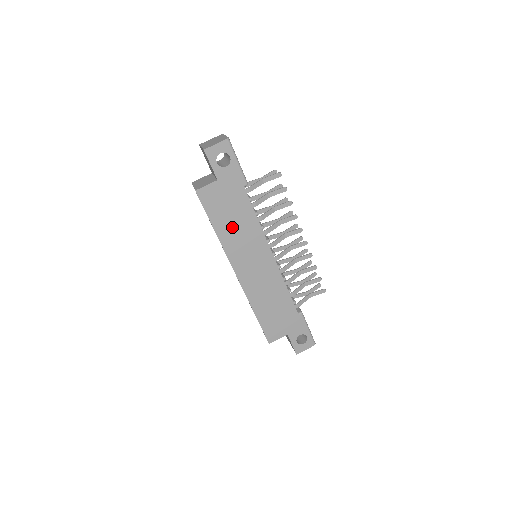
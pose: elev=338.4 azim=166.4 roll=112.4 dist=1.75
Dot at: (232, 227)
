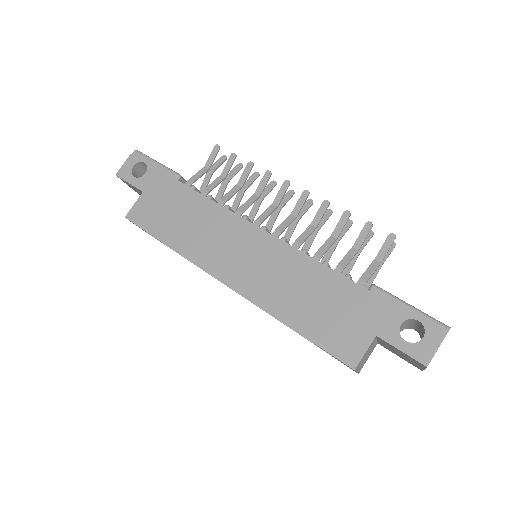
Dot at: (186, 229)
